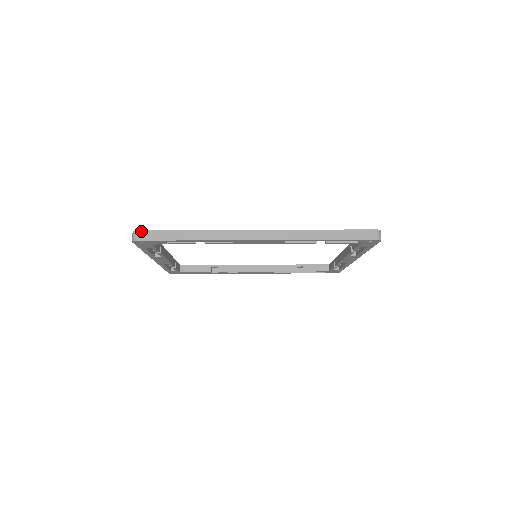
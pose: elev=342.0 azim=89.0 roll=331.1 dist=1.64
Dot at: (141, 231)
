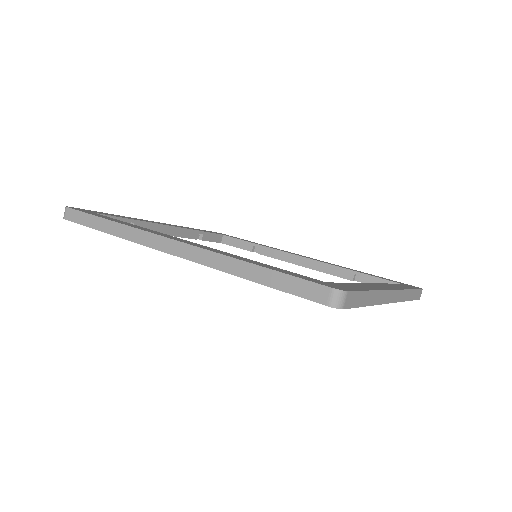
Dot at: (69, 208)
